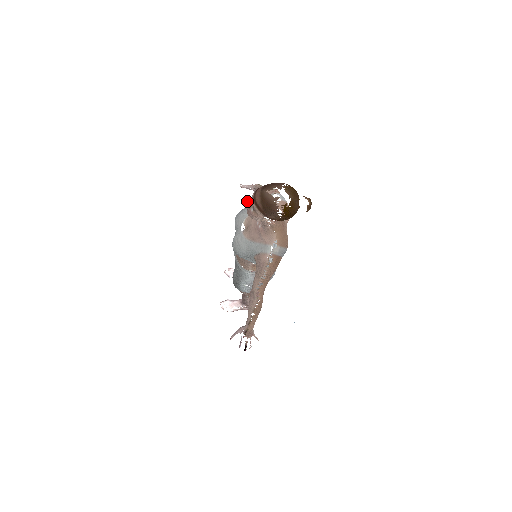
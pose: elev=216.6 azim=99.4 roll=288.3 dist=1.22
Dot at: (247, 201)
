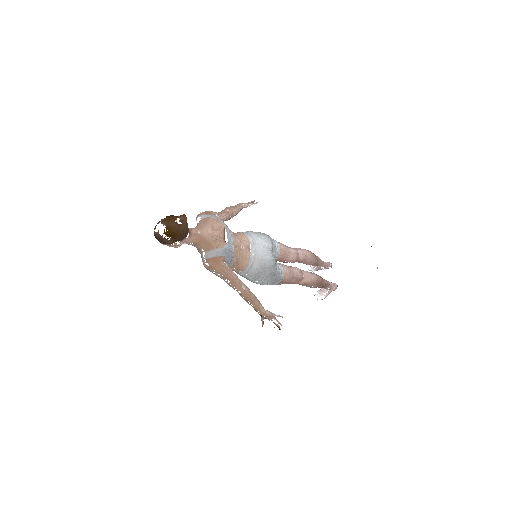
Dot at: occluded
